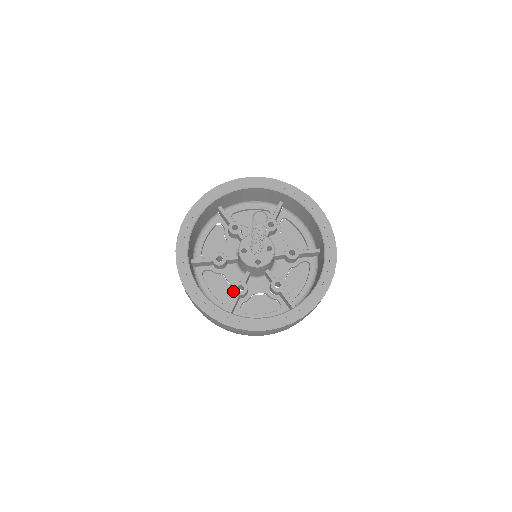
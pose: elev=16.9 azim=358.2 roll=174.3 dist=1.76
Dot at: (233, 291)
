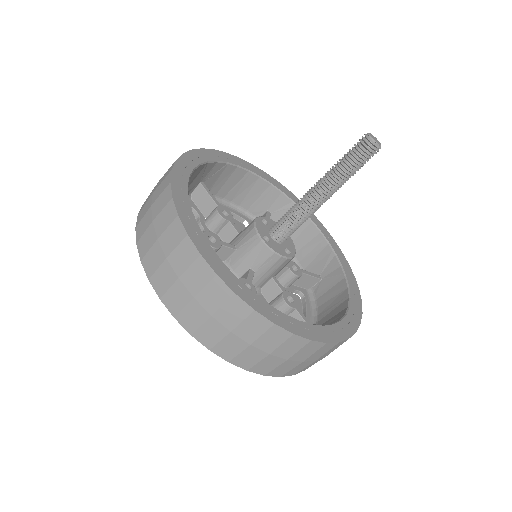
Dot at: occluded
